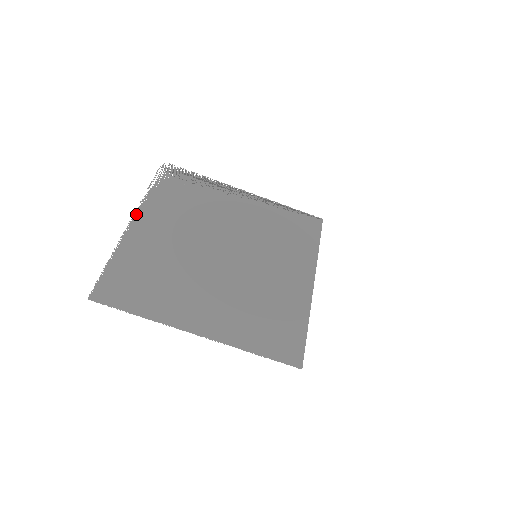
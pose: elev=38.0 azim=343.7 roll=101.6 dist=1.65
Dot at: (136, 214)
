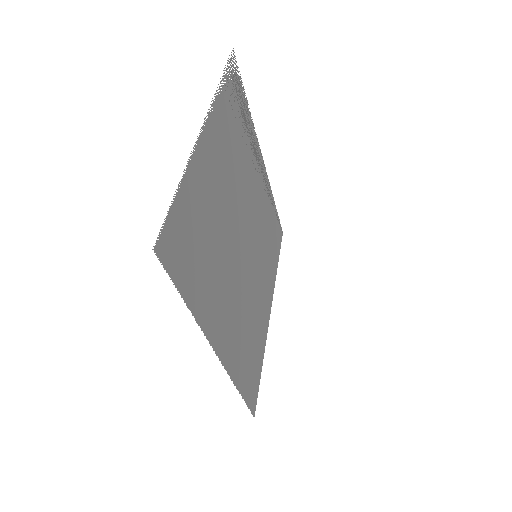
Dot at: (208, 118)
